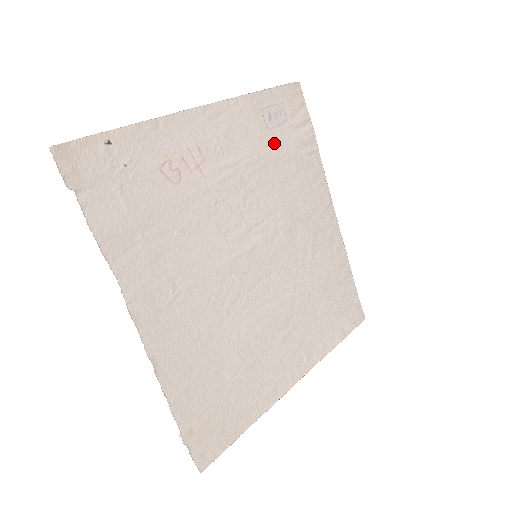
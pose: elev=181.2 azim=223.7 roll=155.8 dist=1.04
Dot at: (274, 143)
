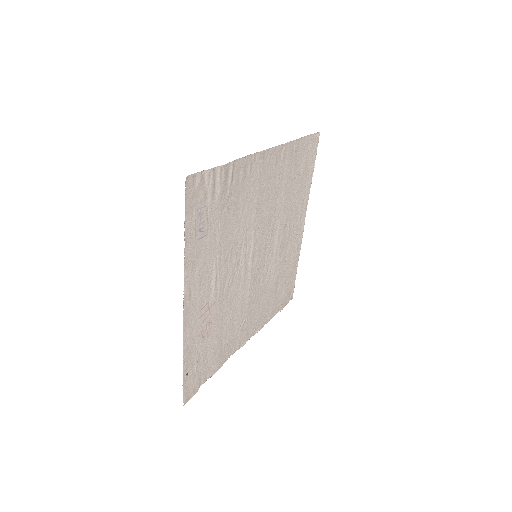
Dot at: (216, 227)
